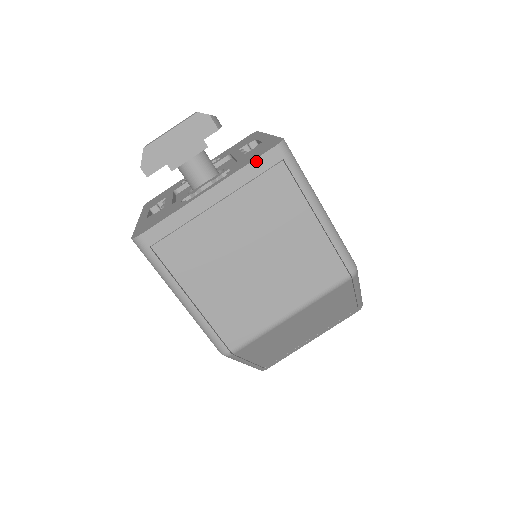
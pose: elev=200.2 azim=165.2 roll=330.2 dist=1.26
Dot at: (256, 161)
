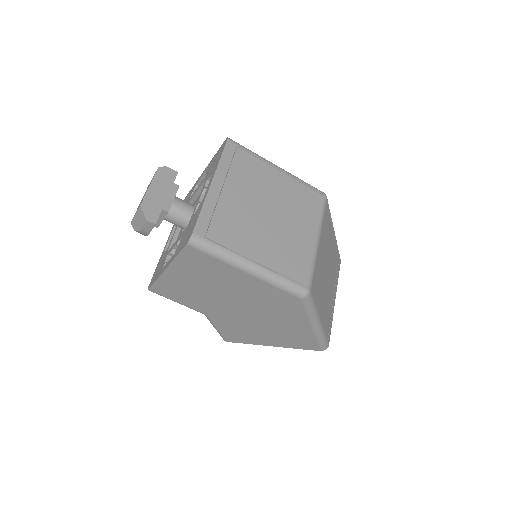
Dot at: (224, 153)
